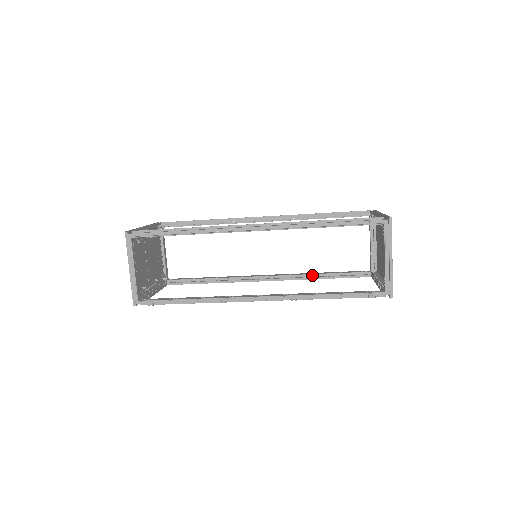
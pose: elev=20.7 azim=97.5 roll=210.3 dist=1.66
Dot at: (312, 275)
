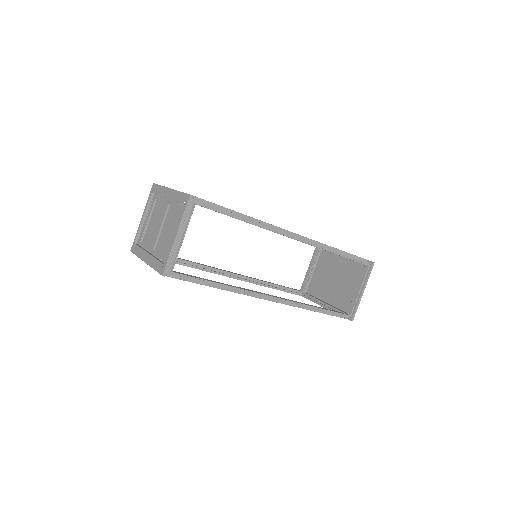
Dot at: (263, 282)
